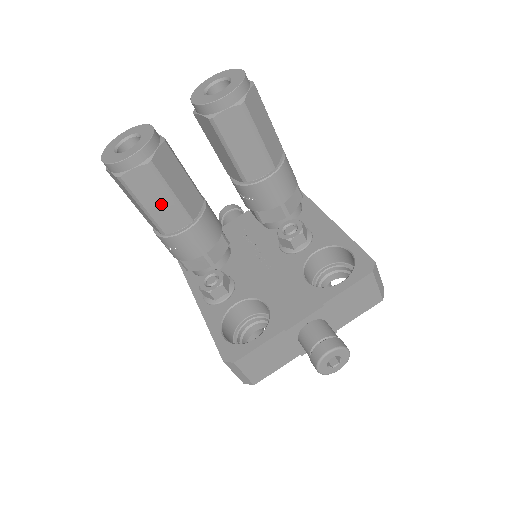
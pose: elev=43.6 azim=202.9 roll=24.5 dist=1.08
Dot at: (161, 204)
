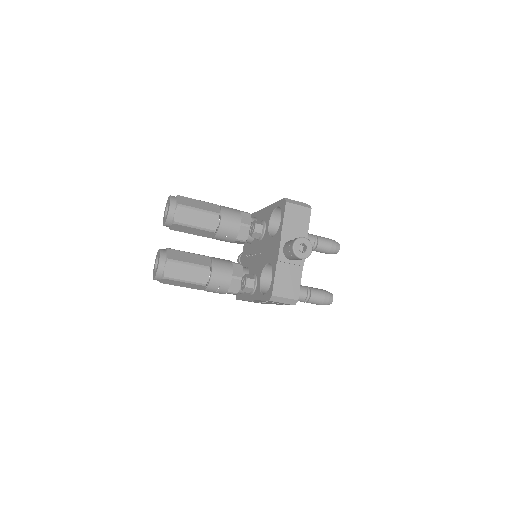
Dot at: (190, 272)
